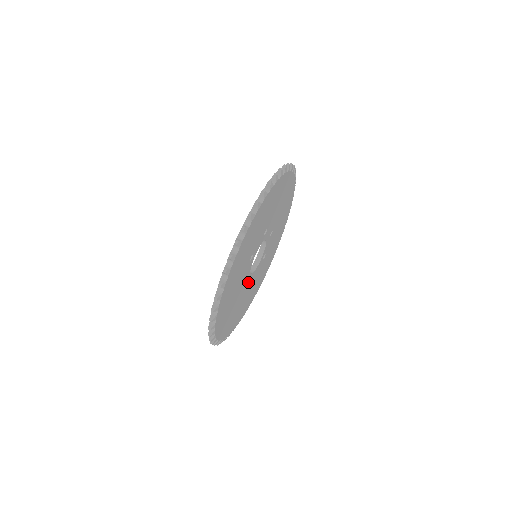
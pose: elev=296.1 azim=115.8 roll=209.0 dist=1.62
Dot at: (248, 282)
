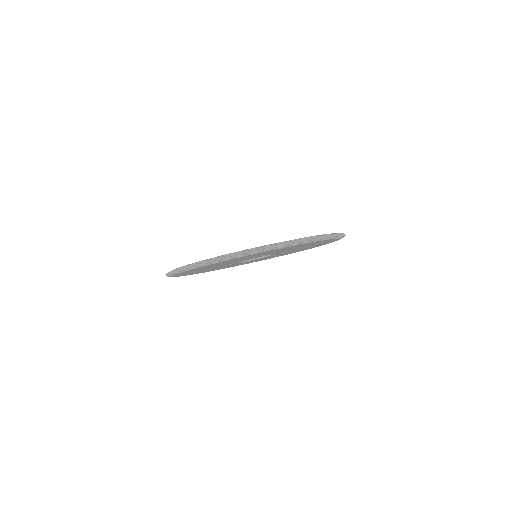
Dot at: occluded
